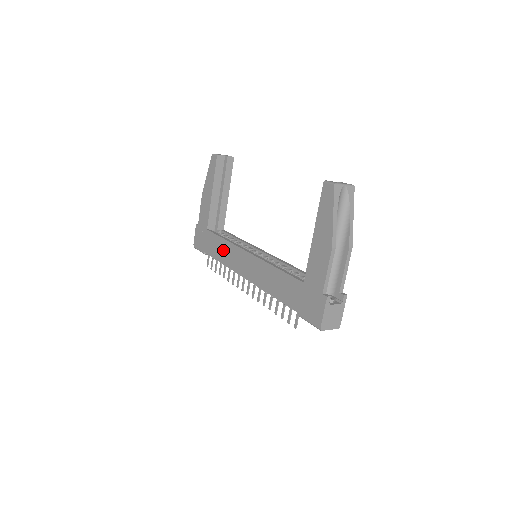
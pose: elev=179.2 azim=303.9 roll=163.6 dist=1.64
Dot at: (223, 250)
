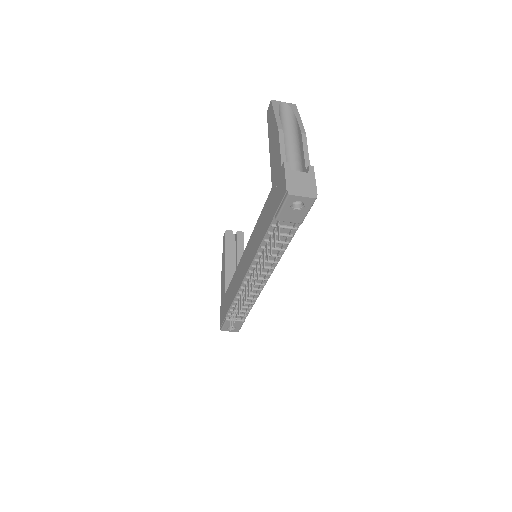
Dot at: (233, 286)
